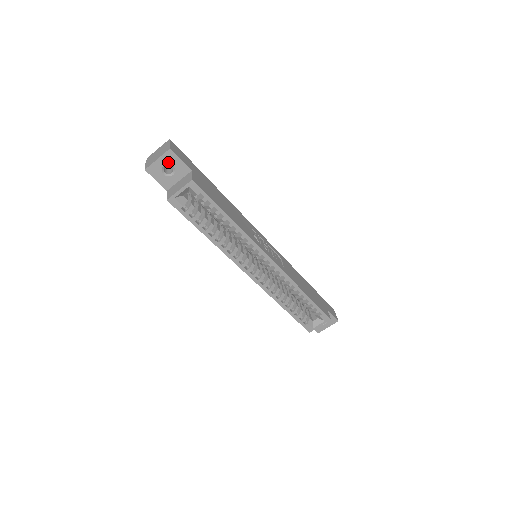
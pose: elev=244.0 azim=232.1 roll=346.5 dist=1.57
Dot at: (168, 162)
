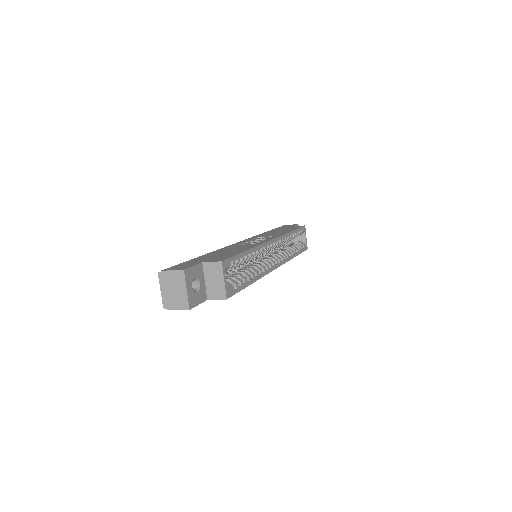
Dot at: (191, 281)
